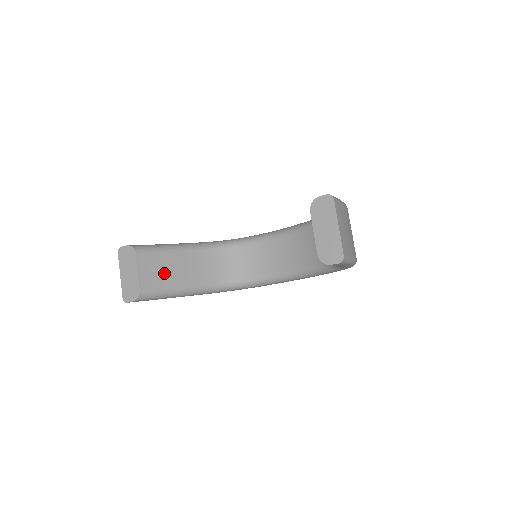
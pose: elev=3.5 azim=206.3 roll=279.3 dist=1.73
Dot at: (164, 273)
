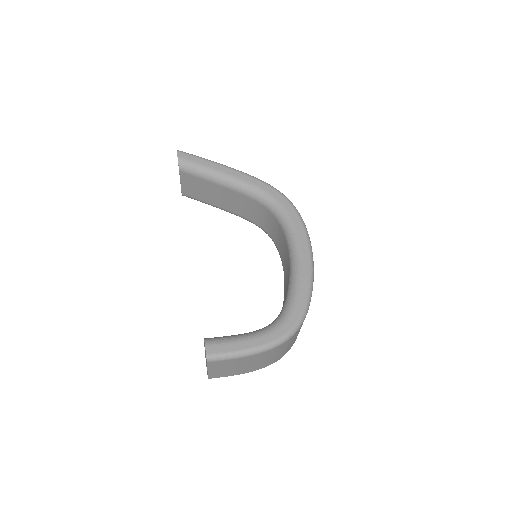
Dot at: (204, 193)
